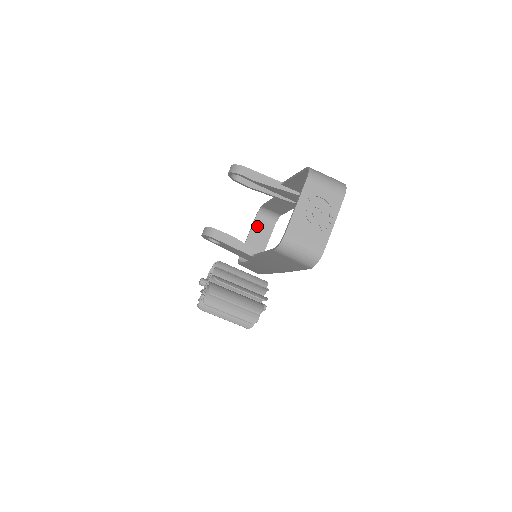
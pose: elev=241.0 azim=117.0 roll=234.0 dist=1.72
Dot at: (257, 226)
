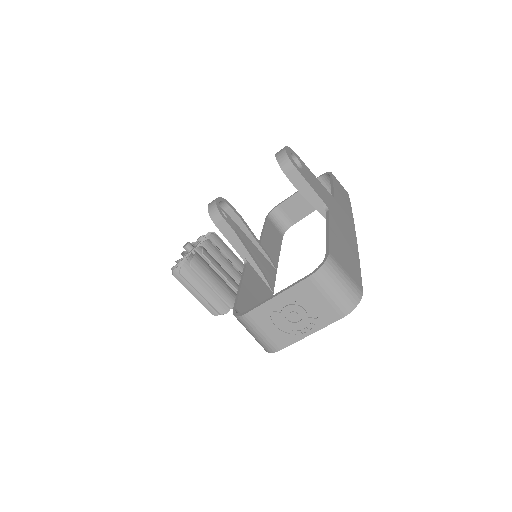
Dot at: occluded
